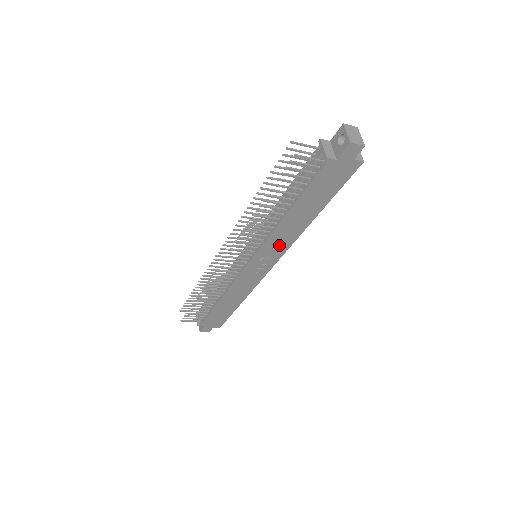
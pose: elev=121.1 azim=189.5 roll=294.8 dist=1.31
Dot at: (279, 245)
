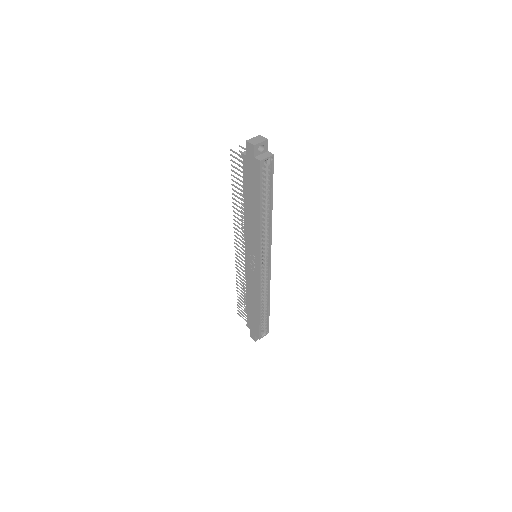
Dot at: (253, 241)
